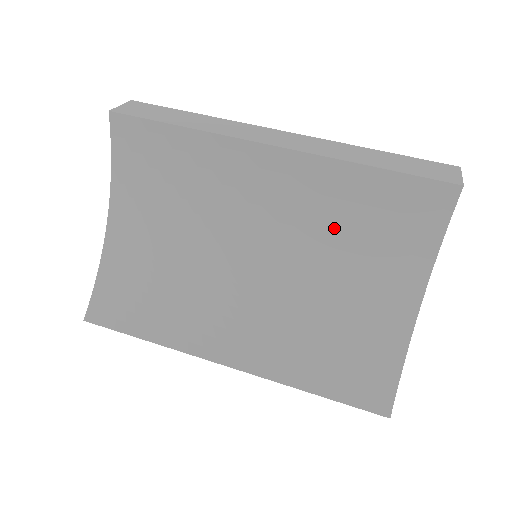
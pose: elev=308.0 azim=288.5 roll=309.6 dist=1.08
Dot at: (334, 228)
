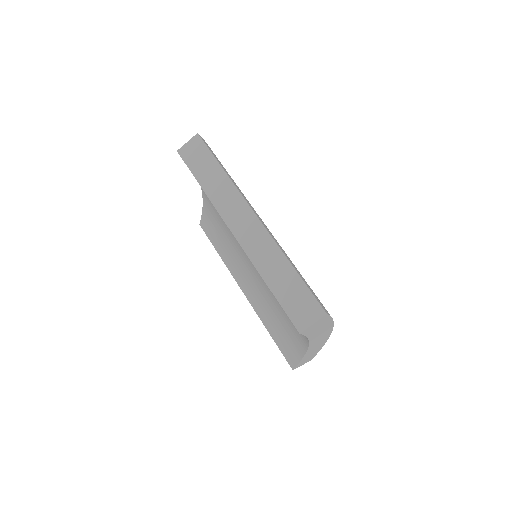
Dot at: occluded
